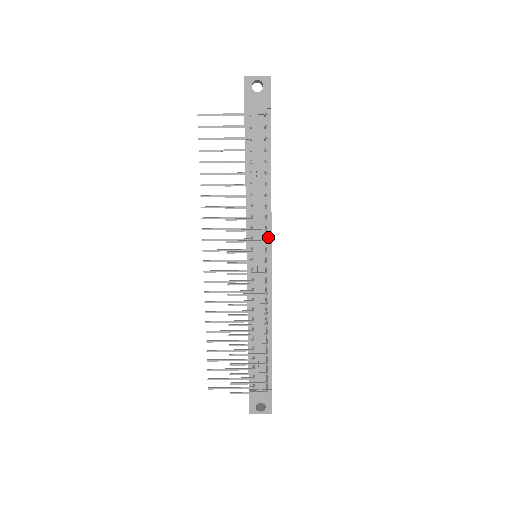
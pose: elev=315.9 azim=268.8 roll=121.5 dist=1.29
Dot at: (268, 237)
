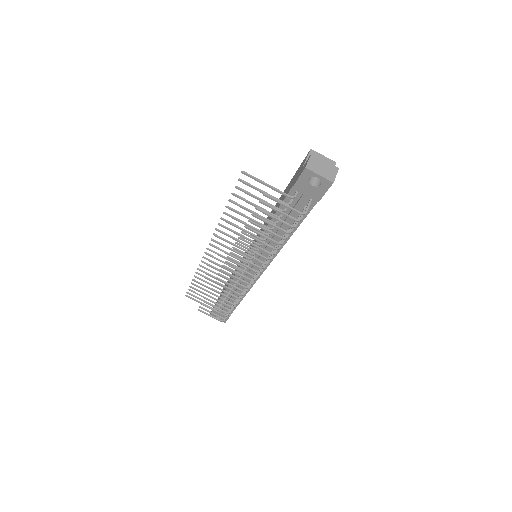
Dot at: occluded
